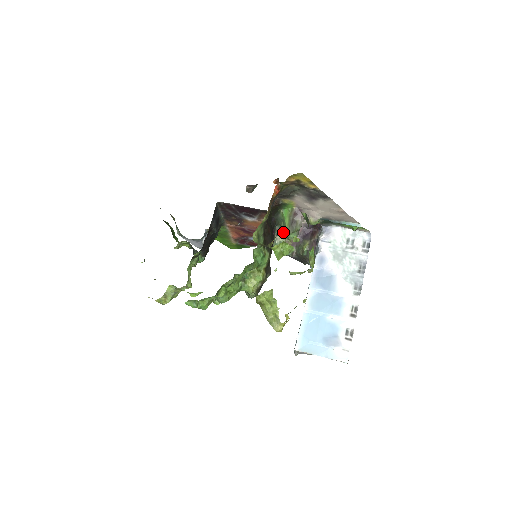
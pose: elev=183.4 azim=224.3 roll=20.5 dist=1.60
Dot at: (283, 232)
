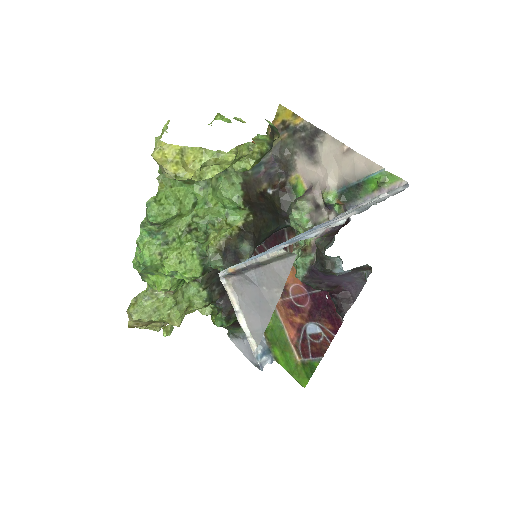
Dot at: (291, 220)
